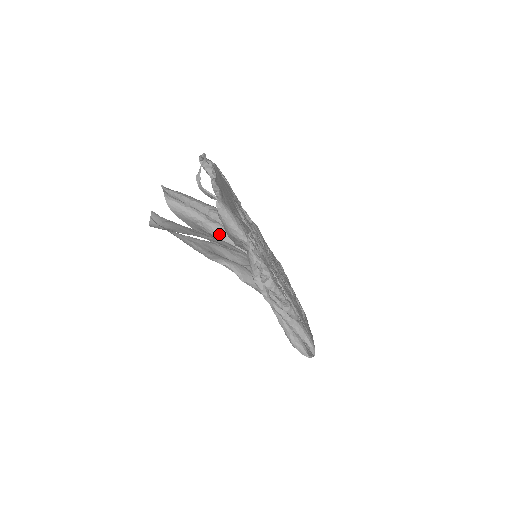
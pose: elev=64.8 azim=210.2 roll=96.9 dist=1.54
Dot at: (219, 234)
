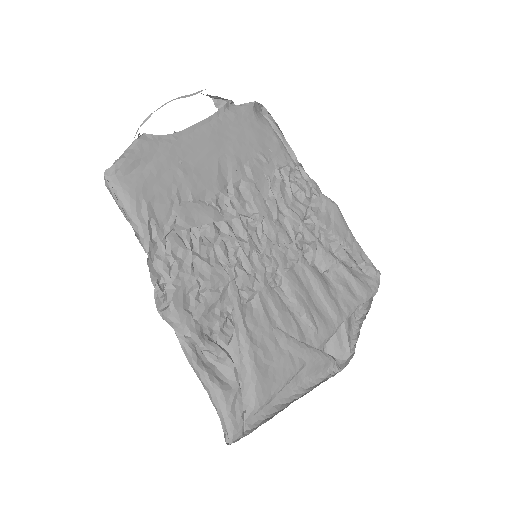
Dot at: occluded
